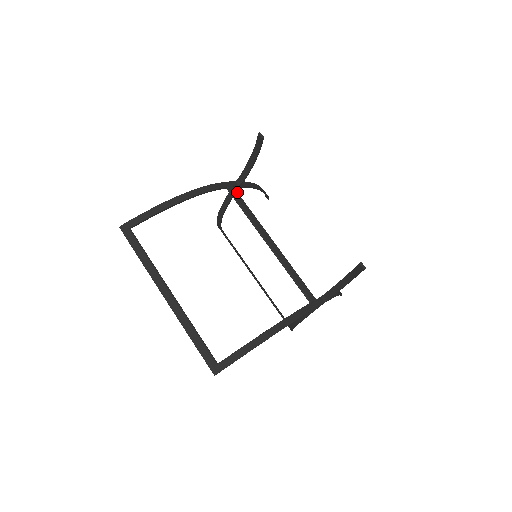
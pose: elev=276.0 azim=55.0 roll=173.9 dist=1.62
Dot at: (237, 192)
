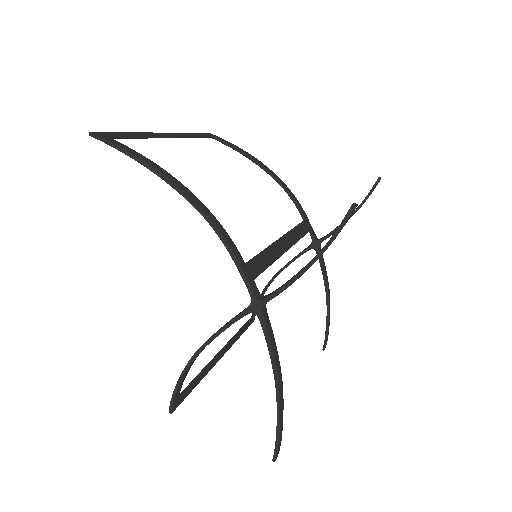
Dot at: occluded
